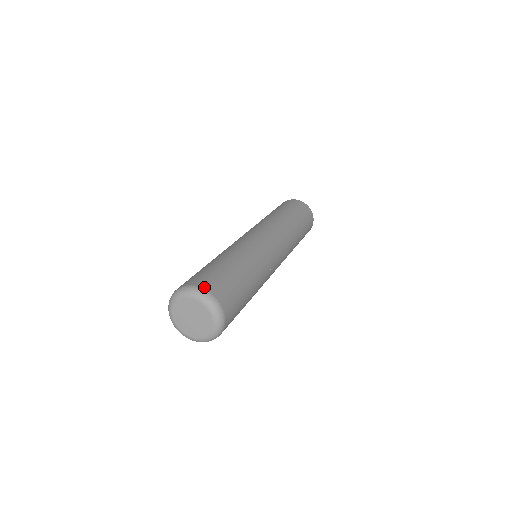
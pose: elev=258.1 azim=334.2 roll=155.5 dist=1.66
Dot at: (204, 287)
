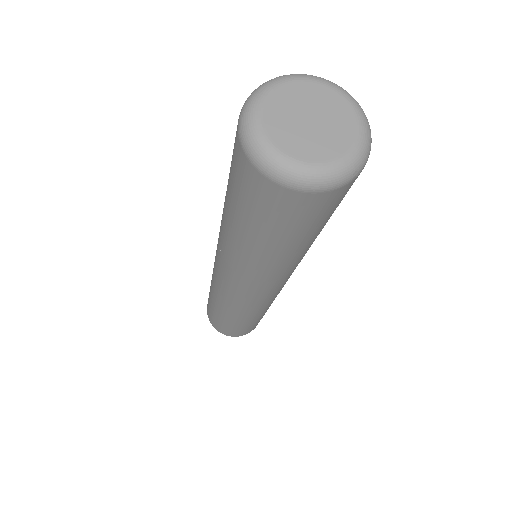
Dot at: occluded
